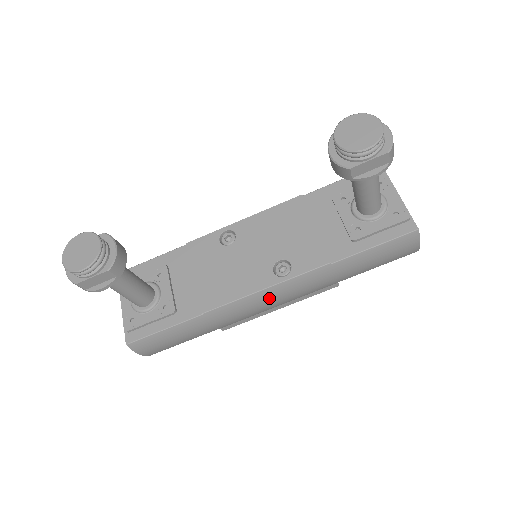
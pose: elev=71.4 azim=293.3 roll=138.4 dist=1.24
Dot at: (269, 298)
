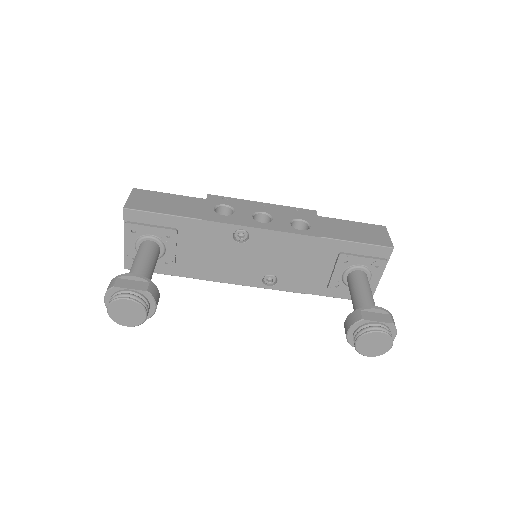
Dot at: occluded
